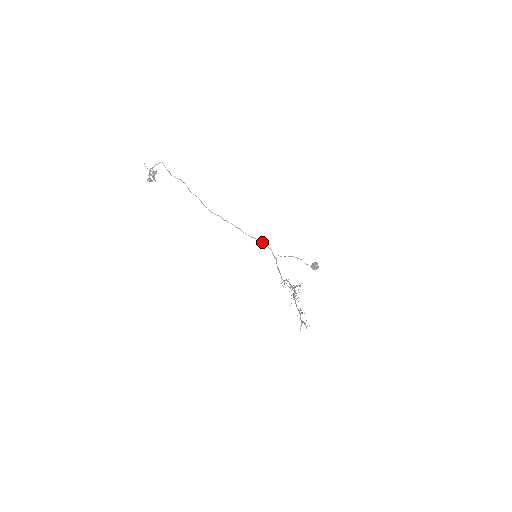
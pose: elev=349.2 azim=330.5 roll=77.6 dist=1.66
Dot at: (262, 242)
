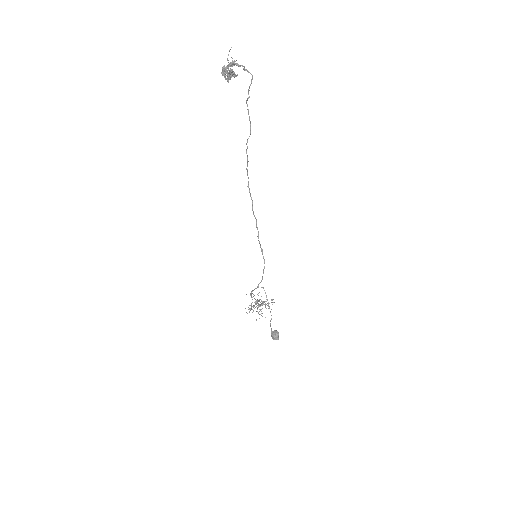
Dot at: occluded
